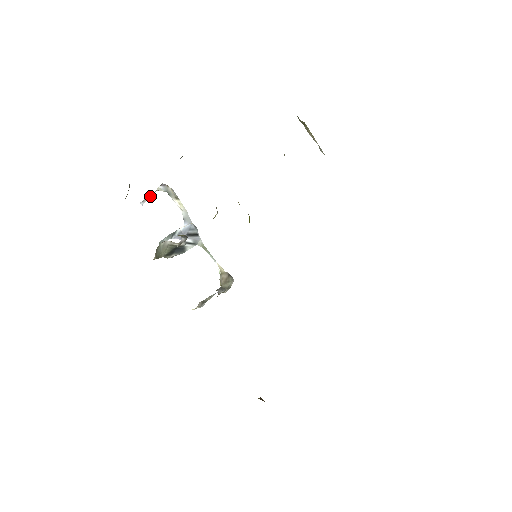
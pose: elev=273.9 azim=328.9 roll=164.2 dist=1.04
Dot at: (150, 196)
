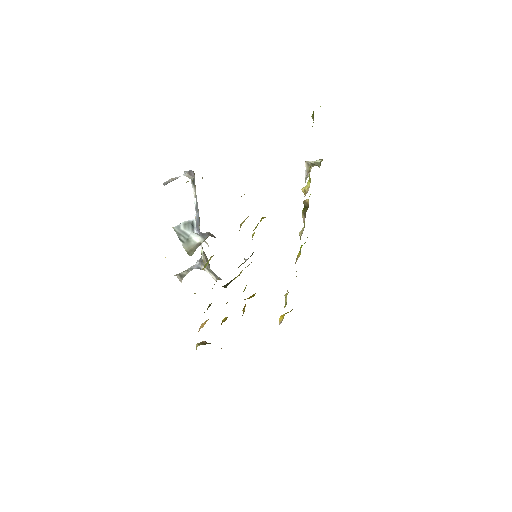
Dot at: (175, 179)
